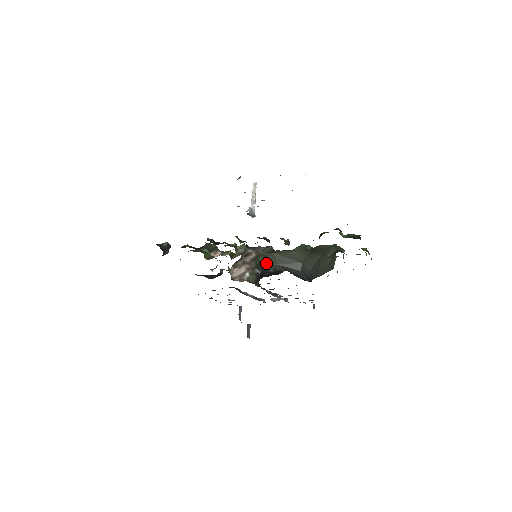
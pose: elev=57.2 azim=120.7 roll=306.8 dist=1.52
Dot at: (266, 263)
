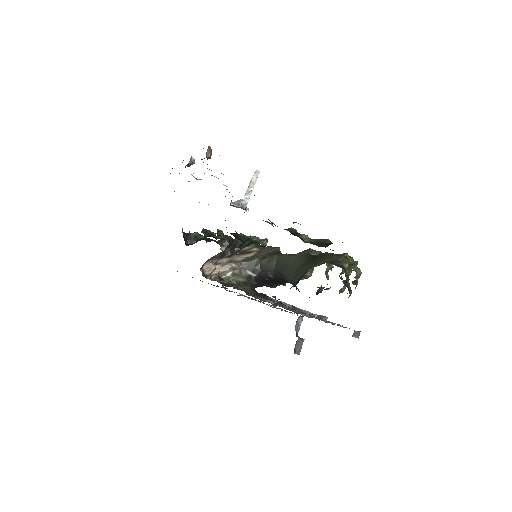
Dot at: (263, 266)
